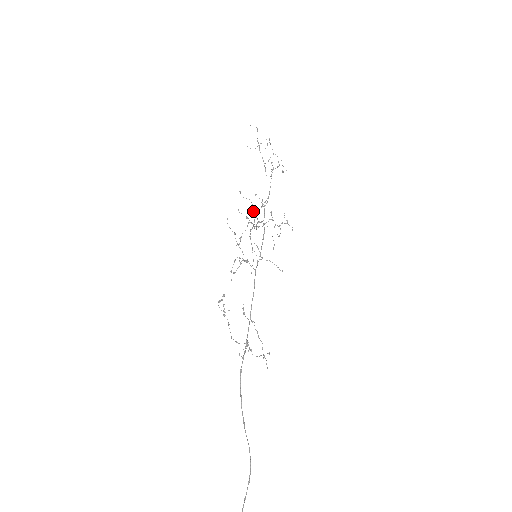
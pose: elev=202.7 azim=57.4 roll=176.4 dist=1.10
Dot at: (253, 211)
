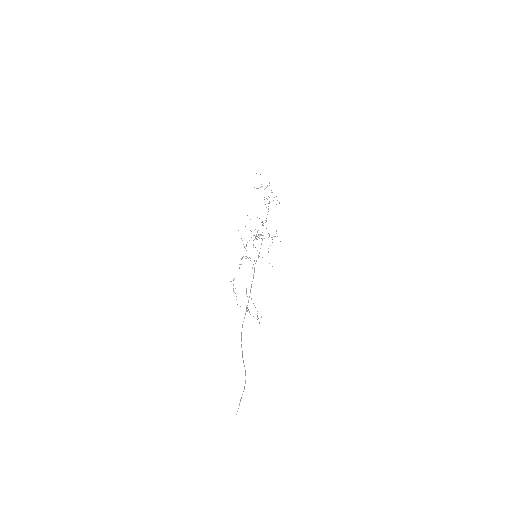
Dot at: occluded
